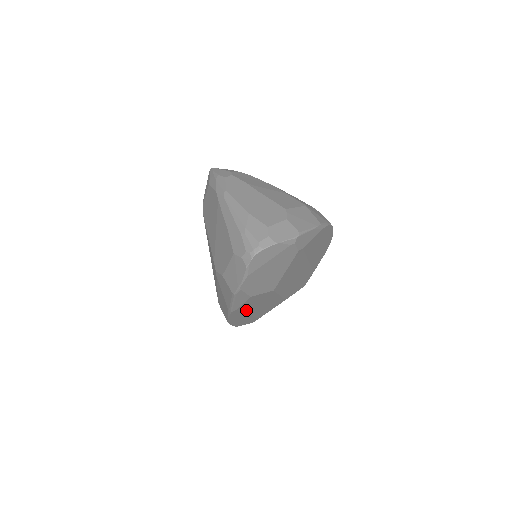
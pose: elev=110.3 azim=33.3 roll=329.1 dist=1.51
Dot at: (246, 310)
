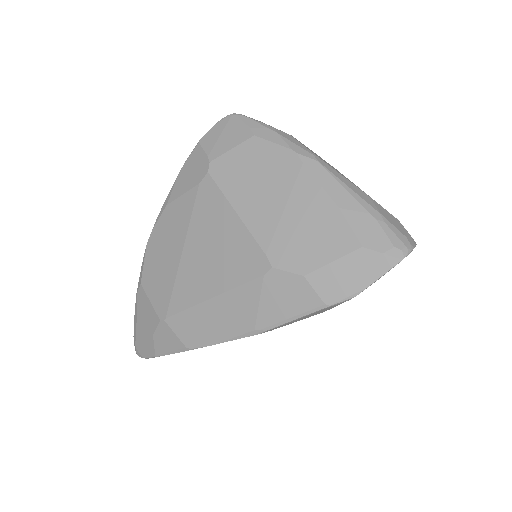
Dot at: occluded
